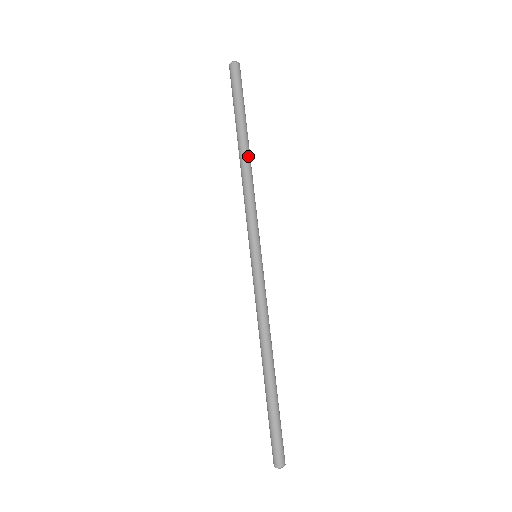
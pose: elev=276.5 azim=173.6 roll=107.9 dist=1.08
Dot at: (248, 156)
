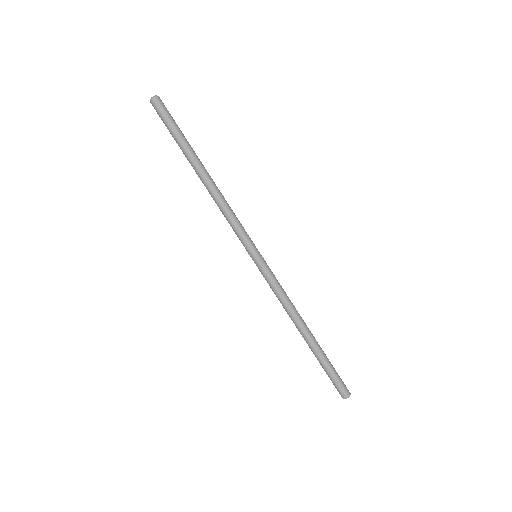
Dot at: (209, 177)
